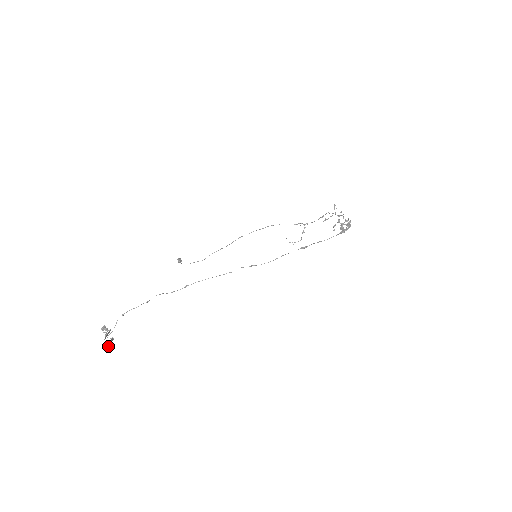
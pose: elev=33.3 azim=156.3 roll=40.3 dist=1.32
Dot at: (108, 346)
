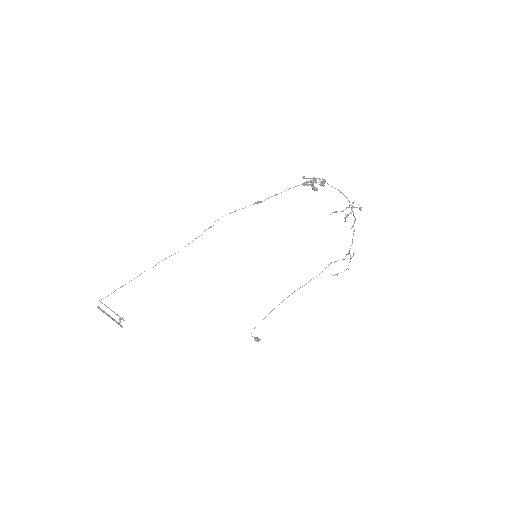
Dot at: (102, 311)
